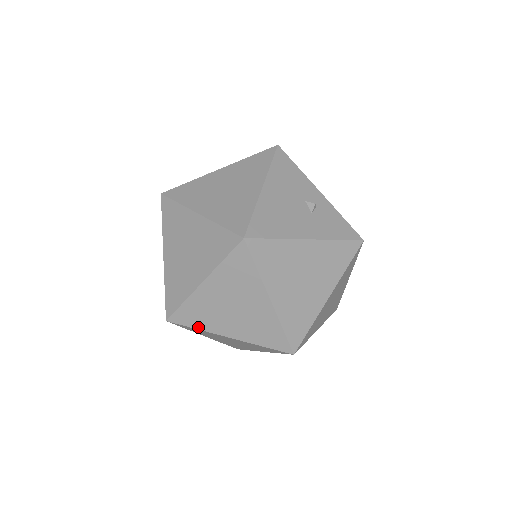
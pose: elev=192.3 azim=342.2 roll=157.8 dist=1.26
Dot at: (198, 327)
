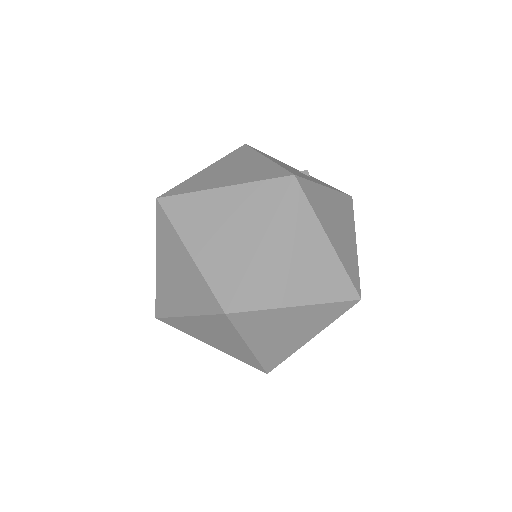
Dot at: (263, 306)
